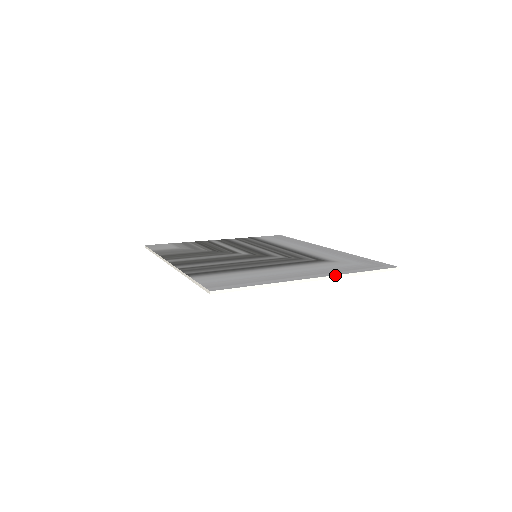
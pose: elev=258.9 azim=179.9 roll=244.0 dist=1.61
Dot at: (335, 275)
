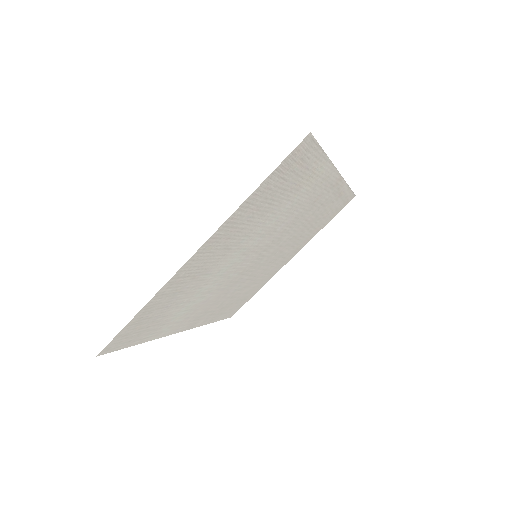
Dot at: (216, 225)
